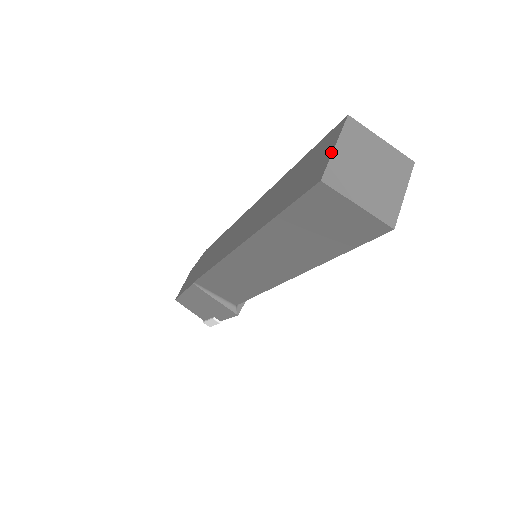
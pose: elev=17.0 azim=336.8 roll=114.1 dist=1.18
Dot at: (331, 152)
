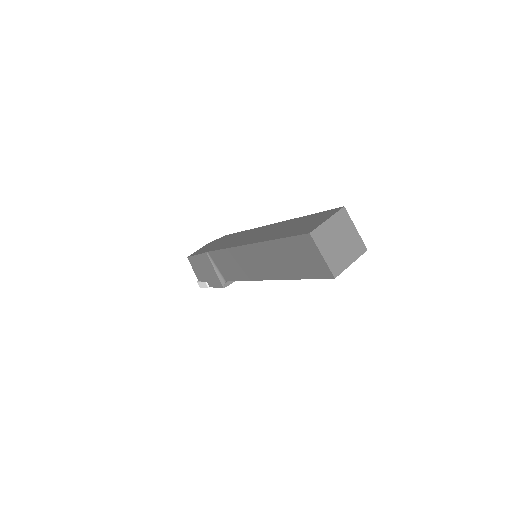
Dot at: (324, 221)
